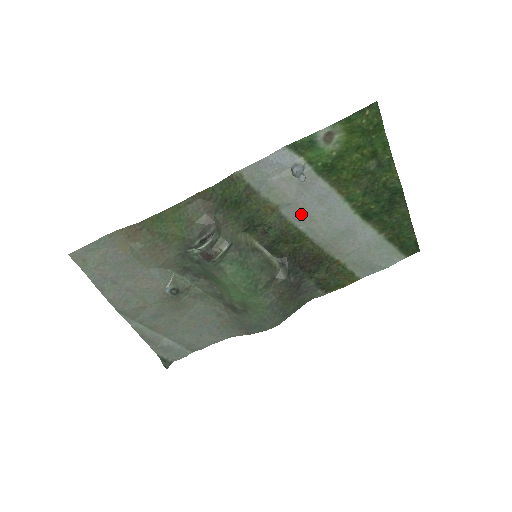
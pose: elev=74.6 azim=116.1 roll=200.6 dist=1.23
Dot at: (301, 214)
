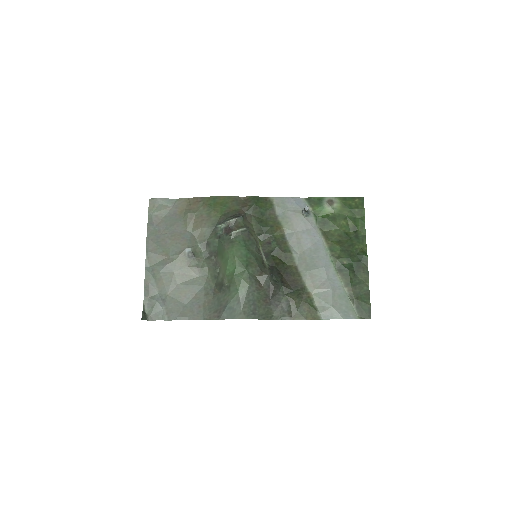
Dot at: (297, 243)
